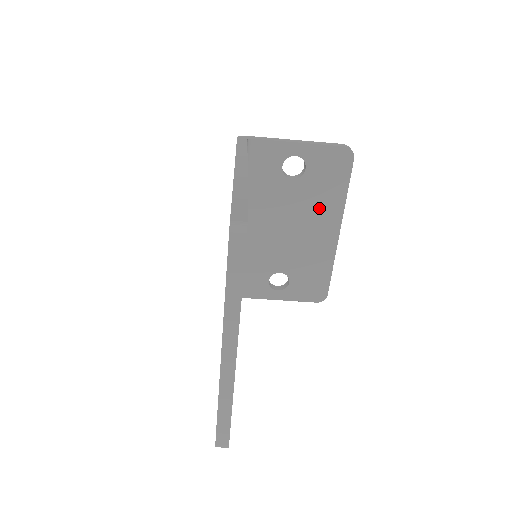
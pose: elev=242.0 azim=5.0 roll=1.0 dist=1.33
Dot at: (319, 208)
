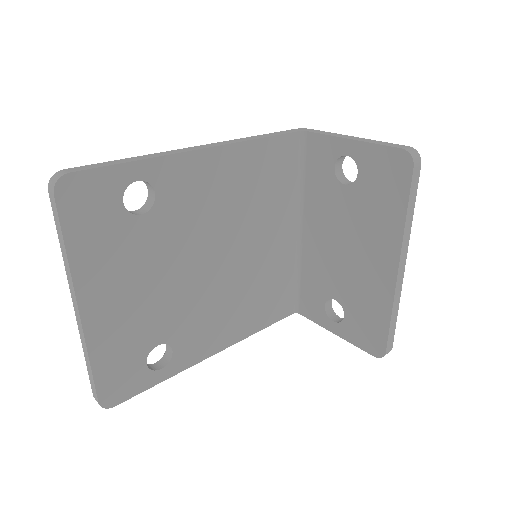
Dot at: (373, 229)
